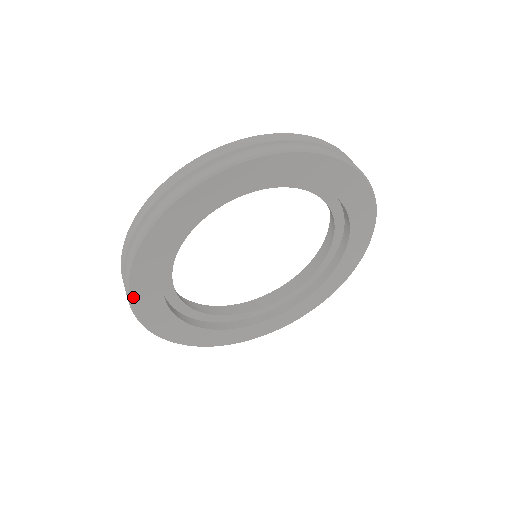
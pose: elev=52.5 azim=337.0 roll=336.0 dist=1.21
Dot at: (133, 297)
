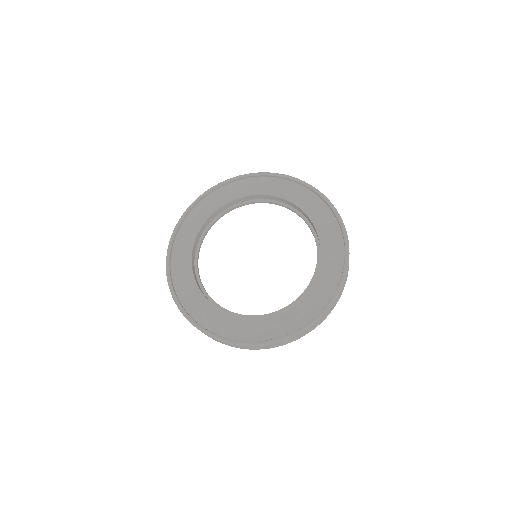
Dot at: occluded
